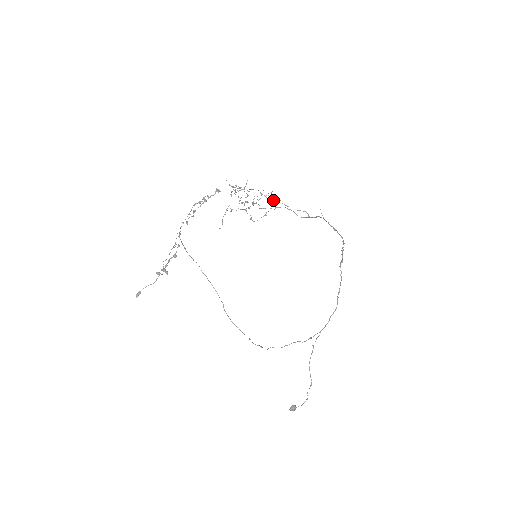
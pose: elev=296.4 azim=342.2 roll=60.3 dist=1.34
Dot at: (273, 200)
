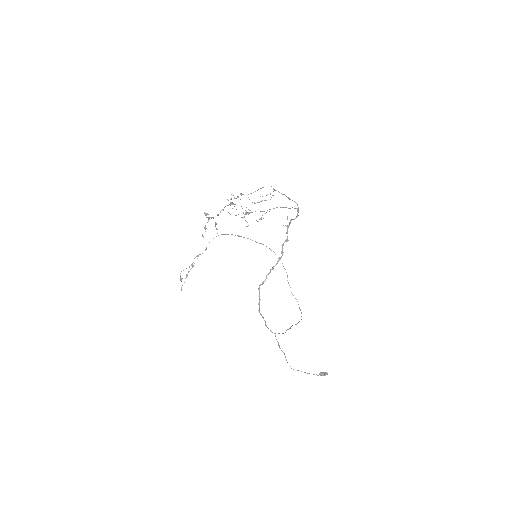
Dot at: (283, 194)
